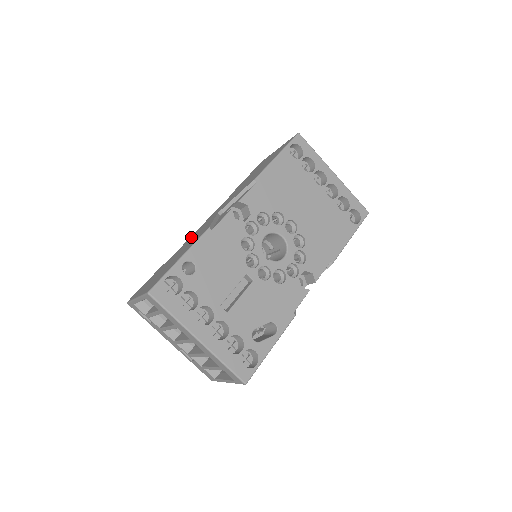
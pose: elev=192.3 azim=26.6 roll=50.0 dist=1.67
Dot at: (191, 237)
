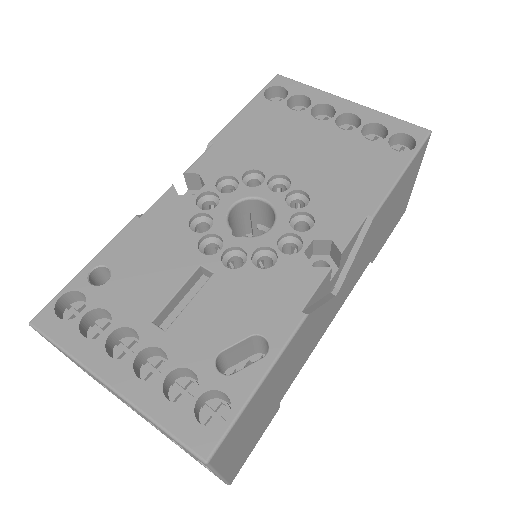
Dot at: occluded
